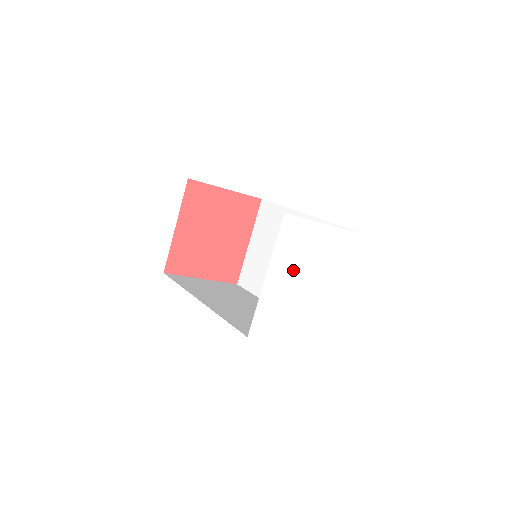
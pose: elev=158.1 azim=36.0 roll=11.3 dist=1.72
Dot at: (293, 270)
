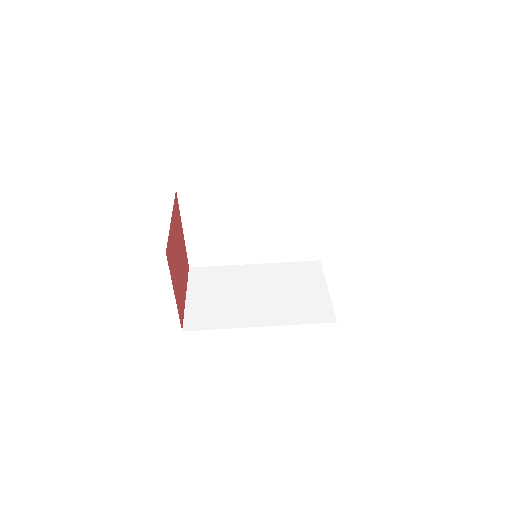
Dot at: occluded
